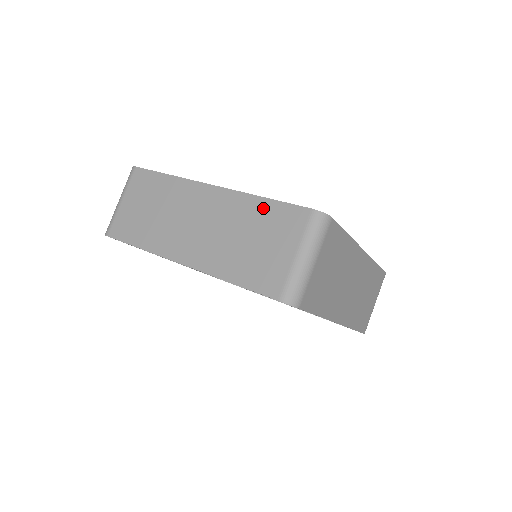
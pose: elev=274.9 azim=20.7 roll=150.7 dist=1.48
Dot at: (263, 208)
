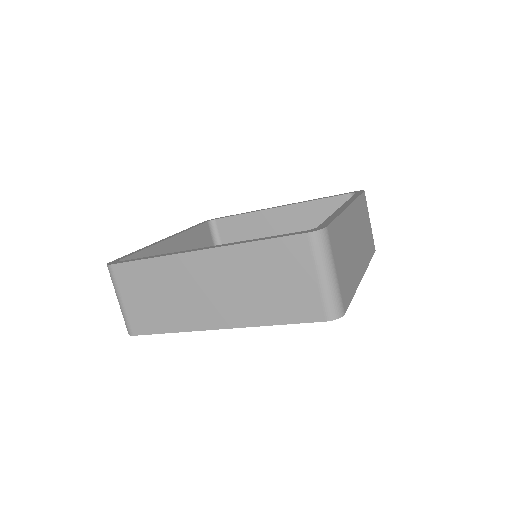
Dot at: (261, 251)
